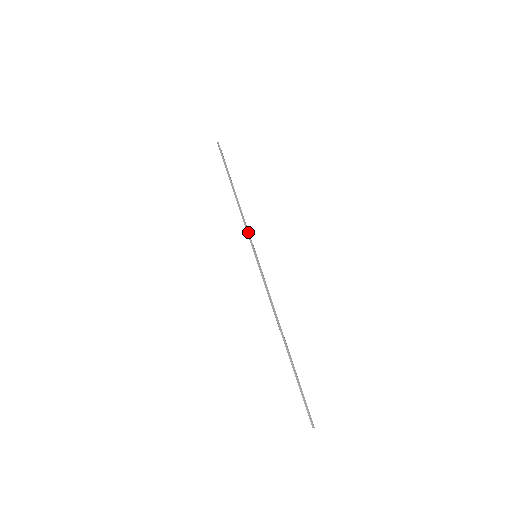
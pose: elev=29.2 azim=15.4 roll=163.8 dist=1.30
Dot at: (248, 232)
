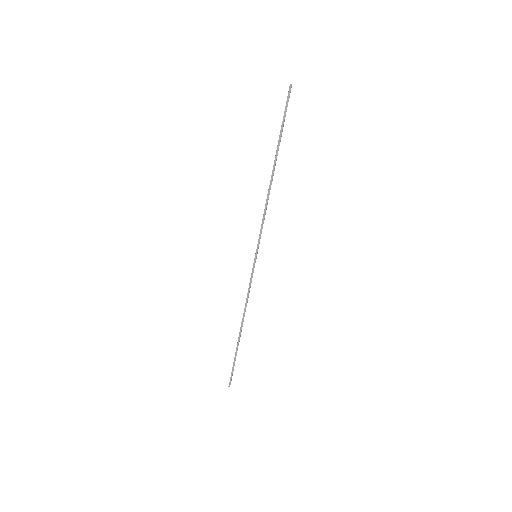
Dot at: (261, 229)
